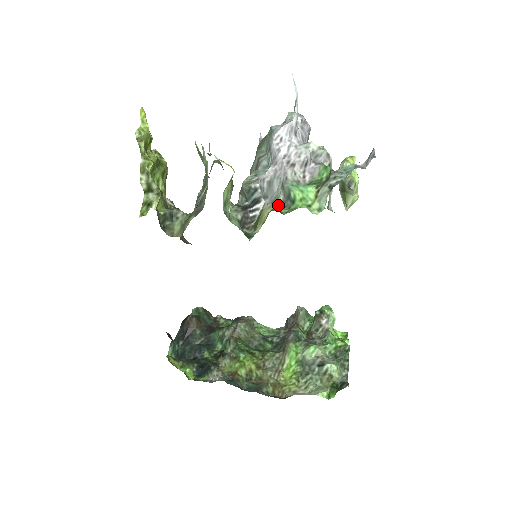
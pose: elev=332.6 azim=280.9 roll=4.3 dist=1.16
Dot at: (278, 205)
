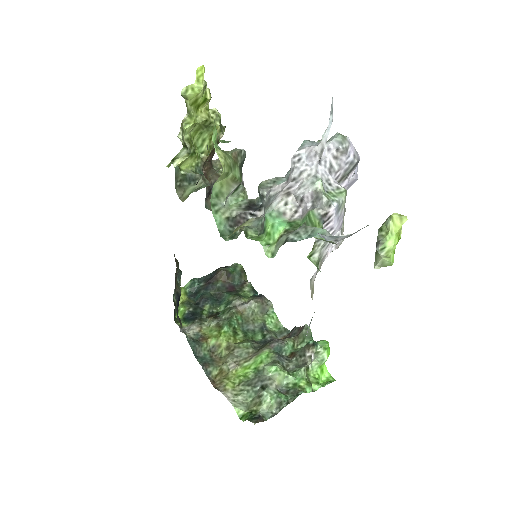
Dot at: (257, 225)
